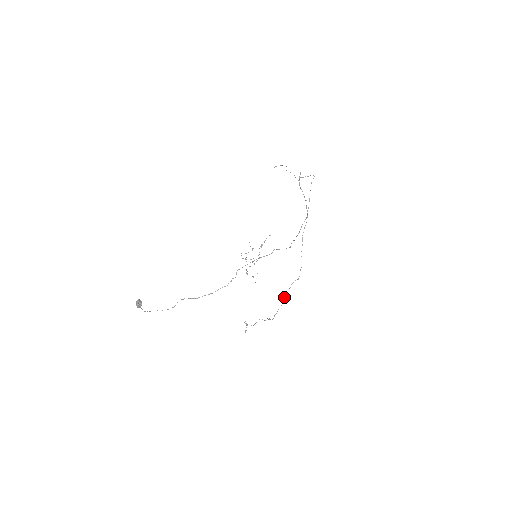
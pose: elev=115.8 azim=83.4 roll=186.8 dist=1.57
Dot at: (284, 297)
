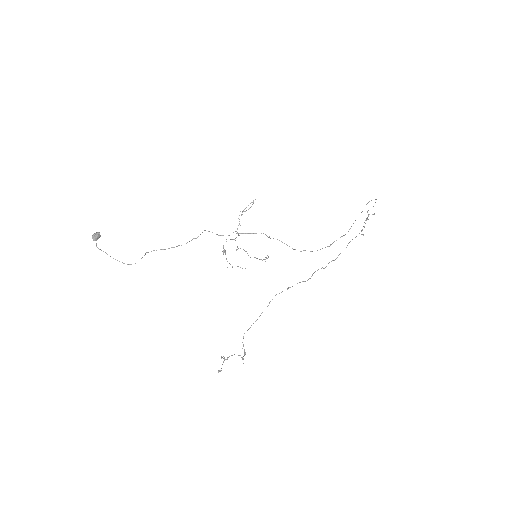
Dot at: occluded
